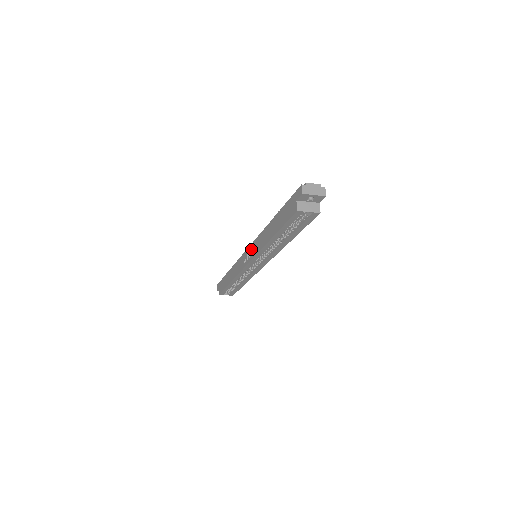
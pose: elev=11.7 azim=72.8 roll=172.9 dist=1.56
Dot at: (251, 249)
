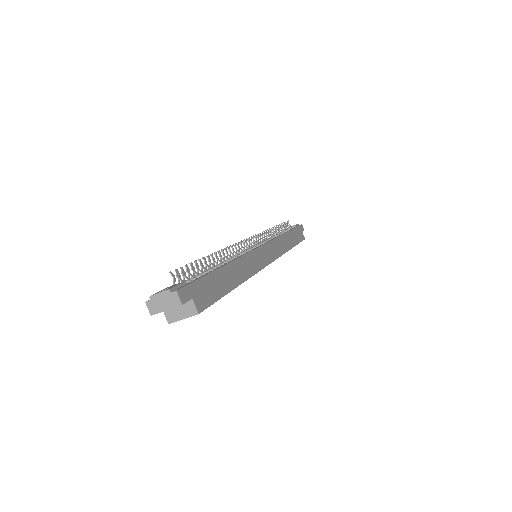
Dot at: occluded
